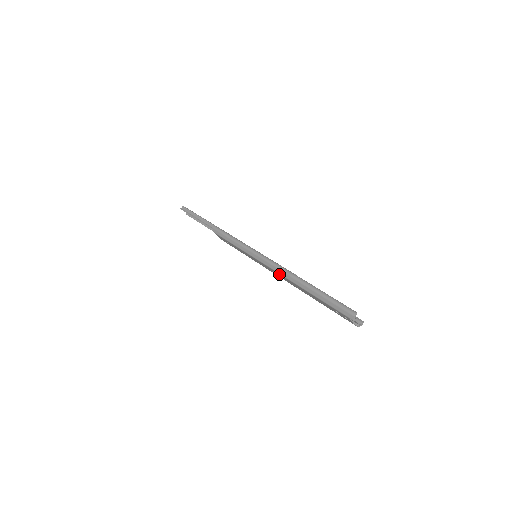
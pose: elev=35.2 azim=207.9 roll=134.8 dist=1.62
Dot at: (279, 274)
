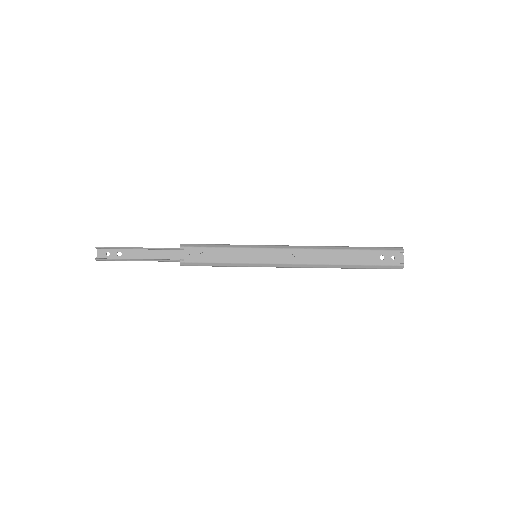
Dot at: (304, 250)
